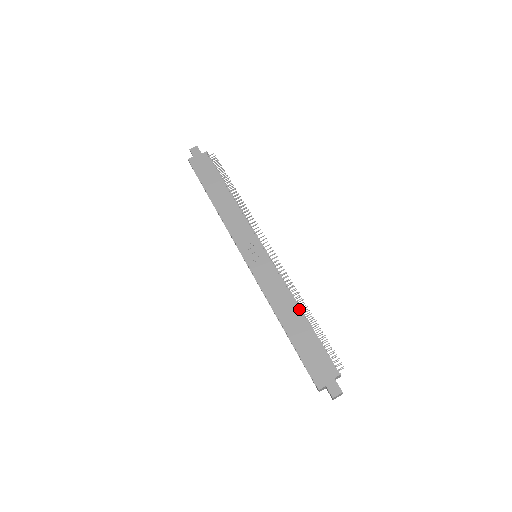
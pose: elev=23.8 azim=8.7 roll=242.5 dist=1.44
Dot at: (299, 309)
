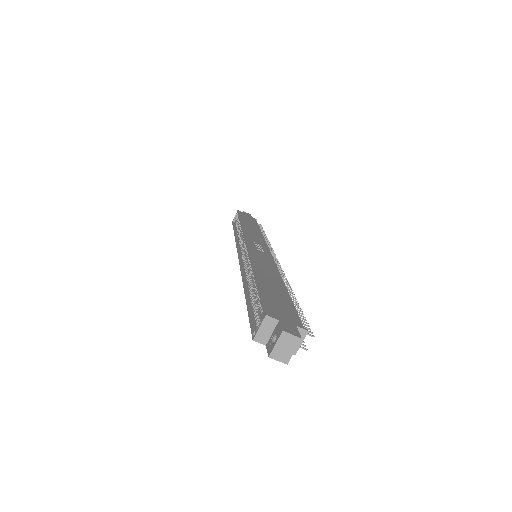
Dot at: occluded
